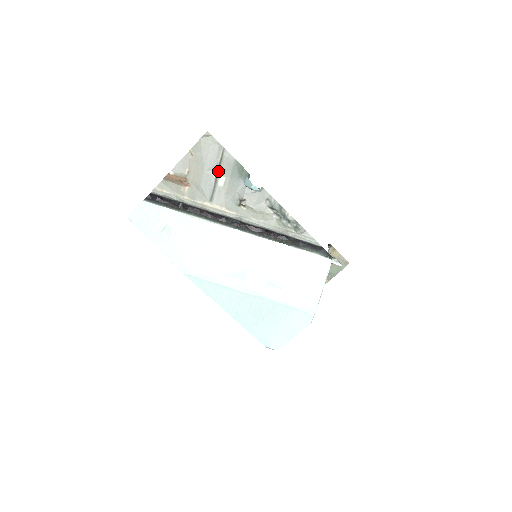
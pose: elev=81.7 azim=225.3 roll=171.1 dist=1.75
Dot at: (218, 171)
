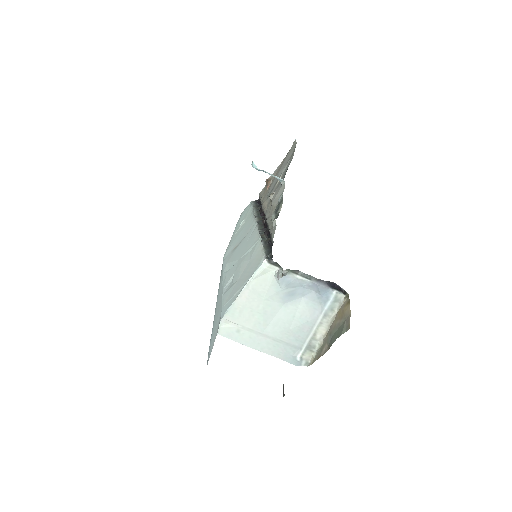
Dot at: (282, 172)
